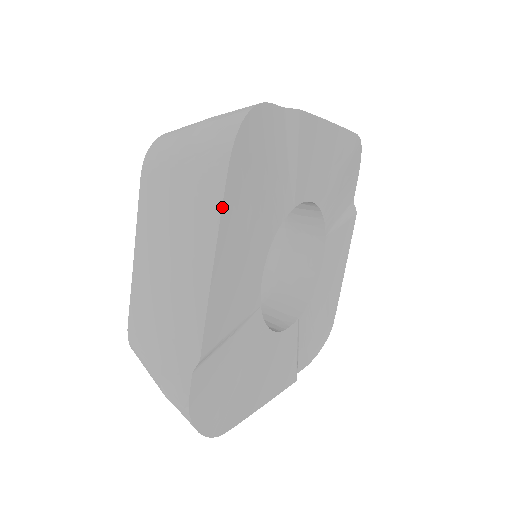
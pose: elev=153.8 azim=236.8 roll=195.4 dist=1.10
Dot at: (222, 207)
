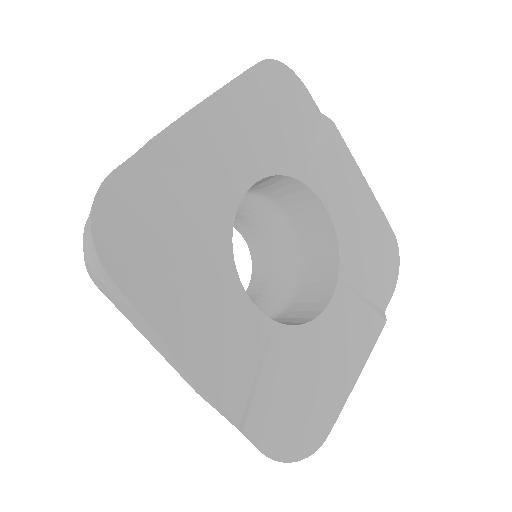
Dot at: (242, 74)
